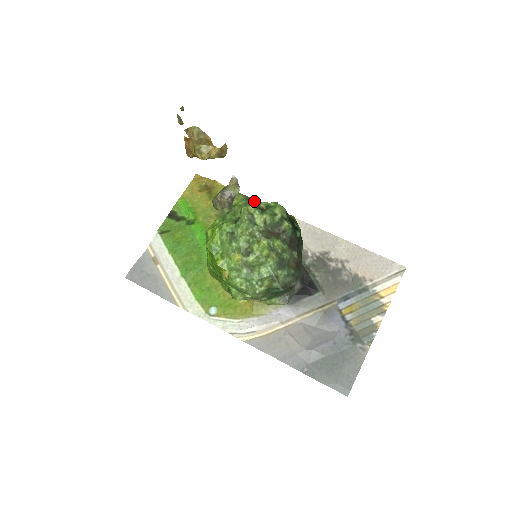
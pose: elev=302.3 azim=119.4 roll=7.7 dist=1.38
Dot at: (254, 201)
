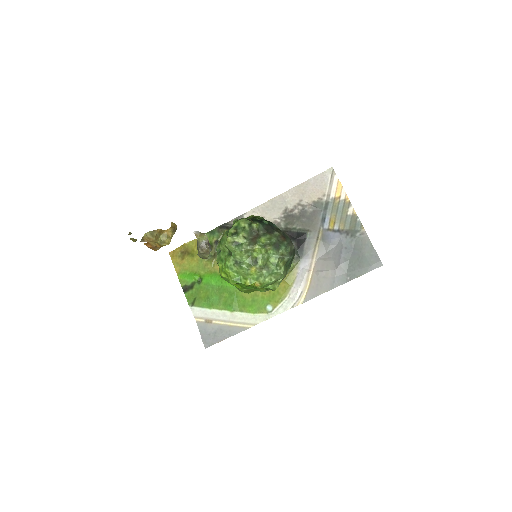
Dot at: (225, 234)
